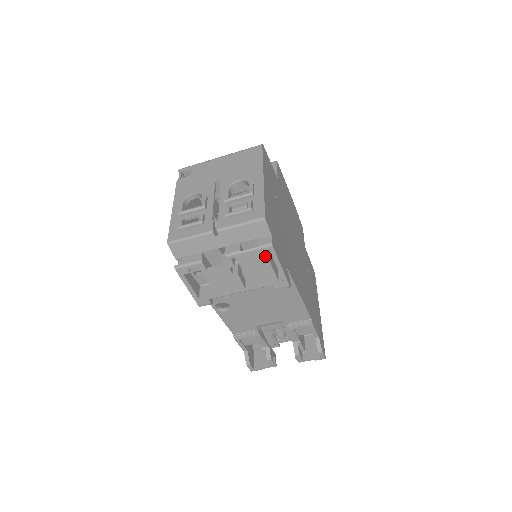
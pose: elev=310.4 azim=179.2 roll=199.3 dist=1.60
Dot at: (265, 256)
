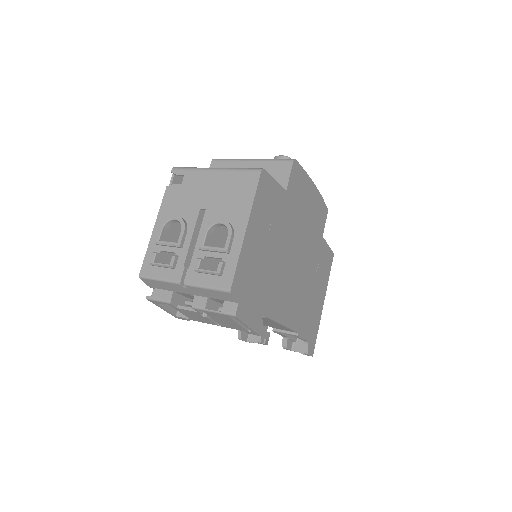
Dot at: (230, 318)
